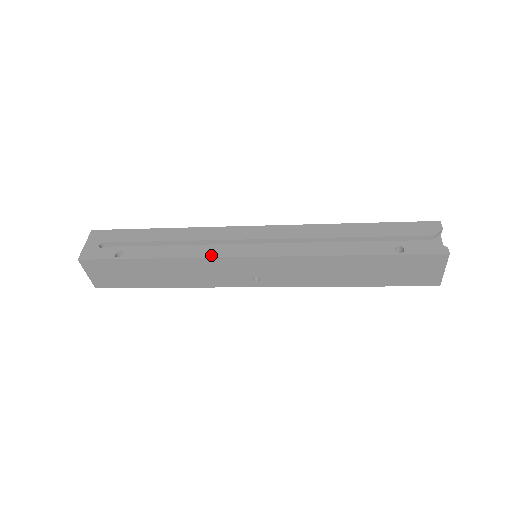
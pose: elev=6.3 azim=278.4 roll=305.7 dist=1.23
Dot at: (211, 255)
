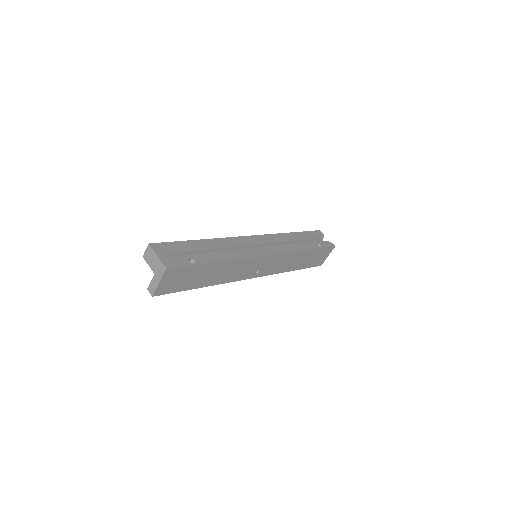
Dot at: (248, 256)
